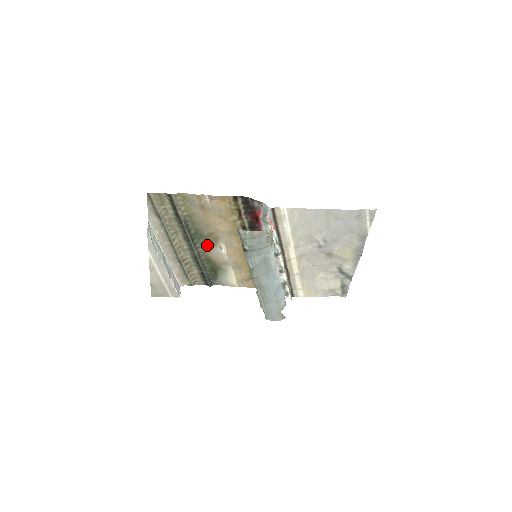
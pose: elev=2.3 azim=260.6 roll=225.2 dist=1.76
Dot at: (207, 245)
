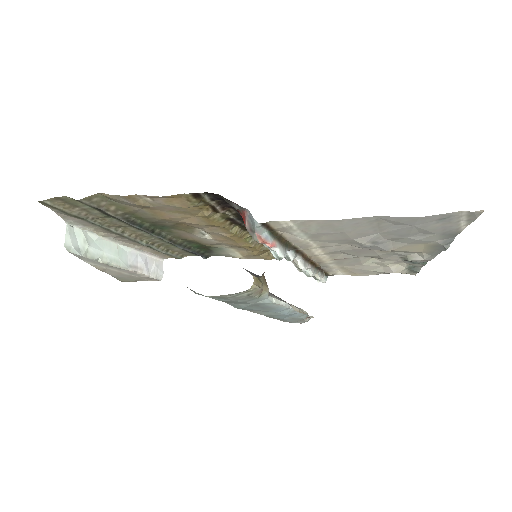
Dot at: (179, 232)
